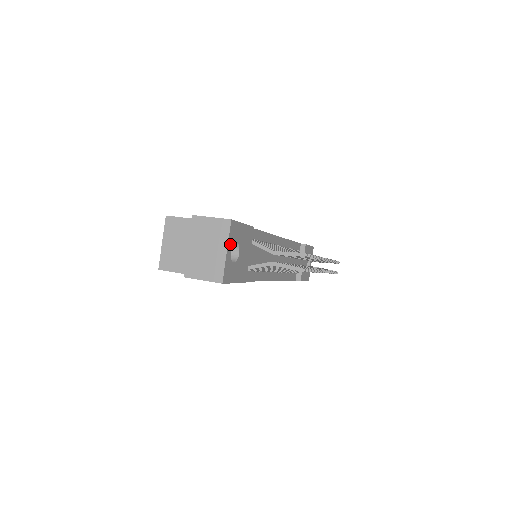
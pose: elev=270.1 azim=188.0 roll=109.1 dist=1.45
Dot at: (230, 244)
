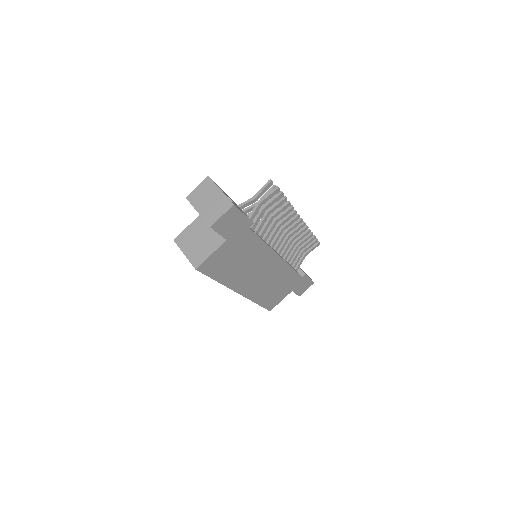
Dot at: occluded
